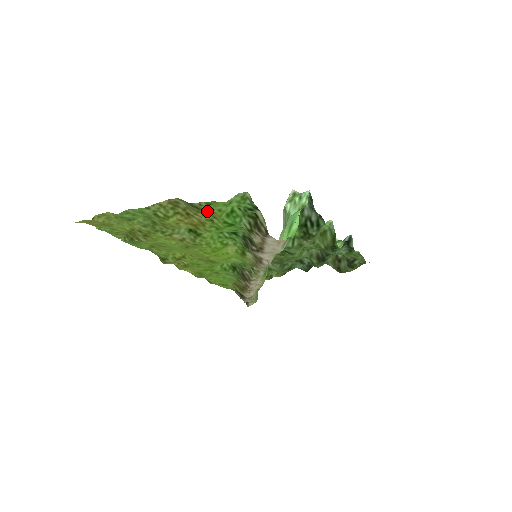
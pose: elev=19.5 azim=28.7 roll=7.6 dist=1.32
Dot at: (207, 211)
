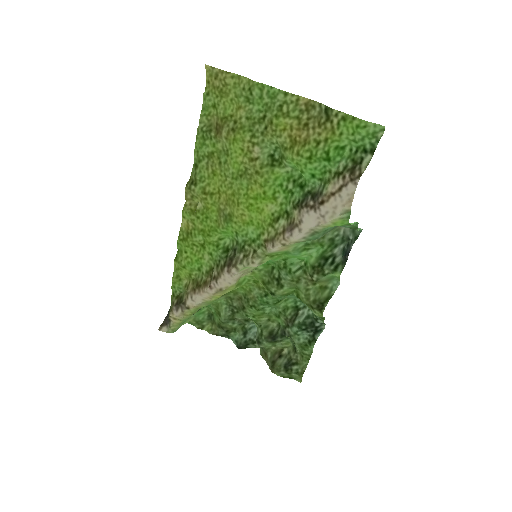
Dot at: (331, 127)
